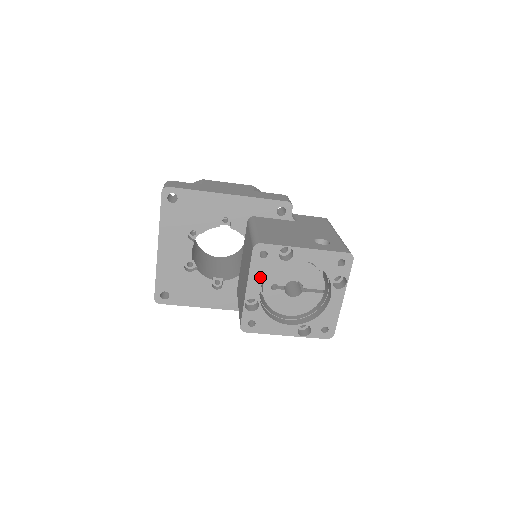
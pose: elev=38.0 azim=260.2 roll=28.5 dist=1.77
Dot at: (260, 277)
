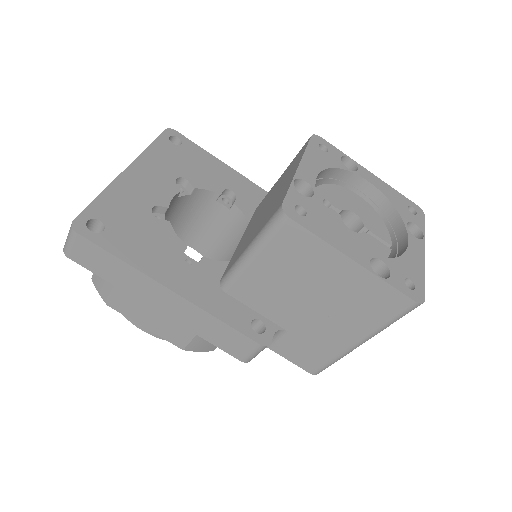
Dot at: (318, 165)
